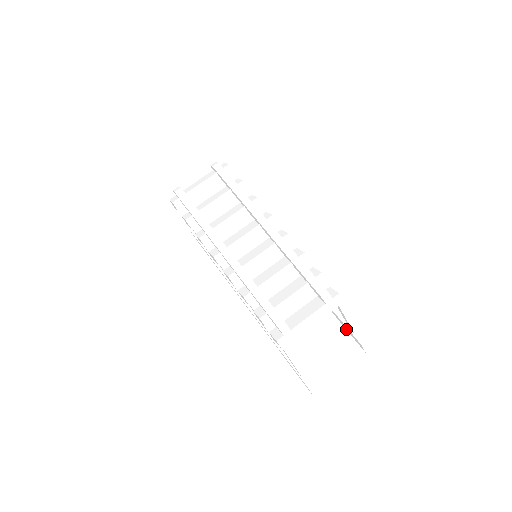
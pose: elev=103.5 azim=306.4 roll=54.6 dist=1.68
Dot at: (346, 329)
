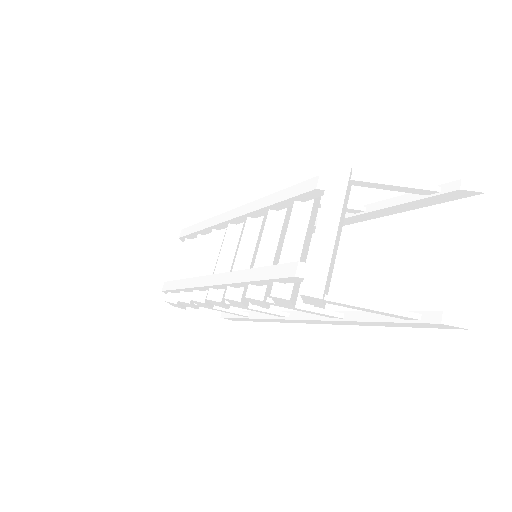
Dot at: (430, 205)
